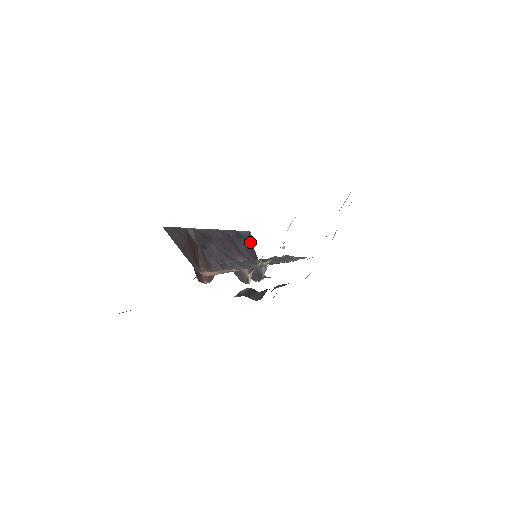
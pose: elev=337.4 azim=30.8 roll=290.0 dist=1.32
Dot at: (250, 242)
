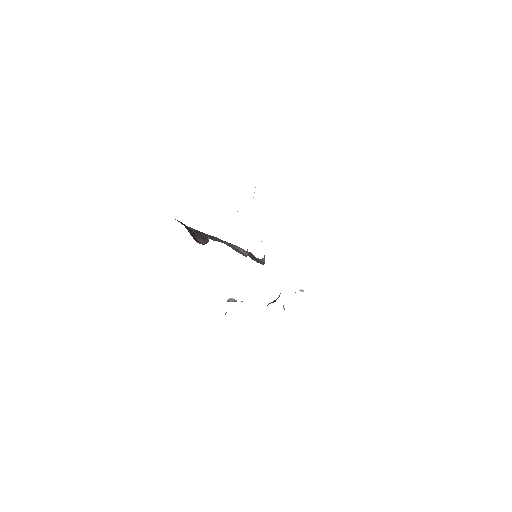
Dot at: occluded
